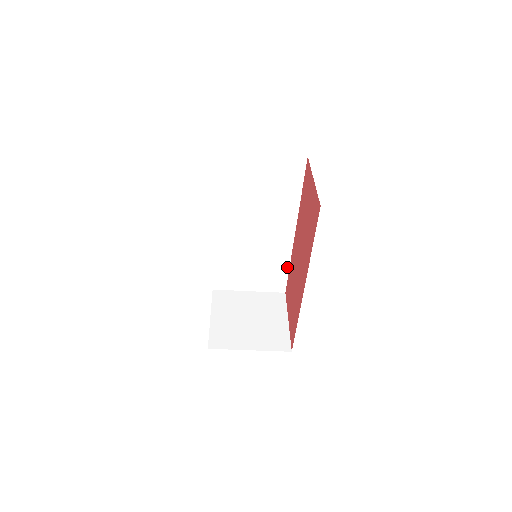
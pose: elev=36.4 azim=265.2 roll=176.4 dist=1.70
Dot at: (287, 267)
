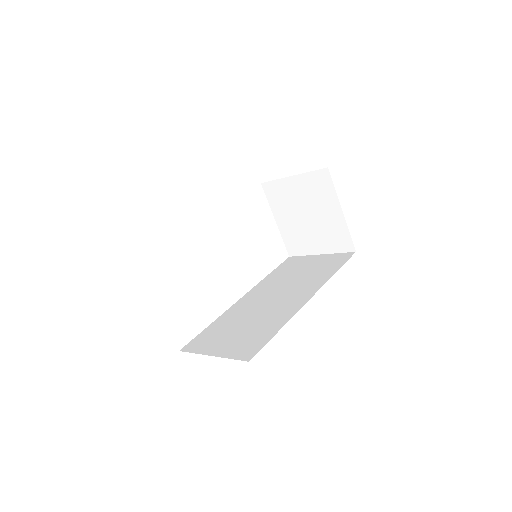
Dot at: occluded
